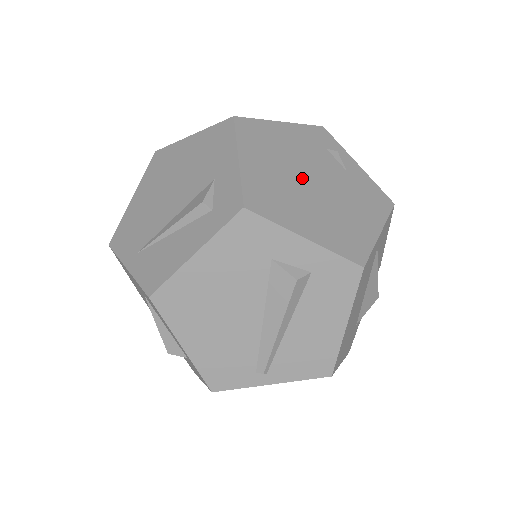
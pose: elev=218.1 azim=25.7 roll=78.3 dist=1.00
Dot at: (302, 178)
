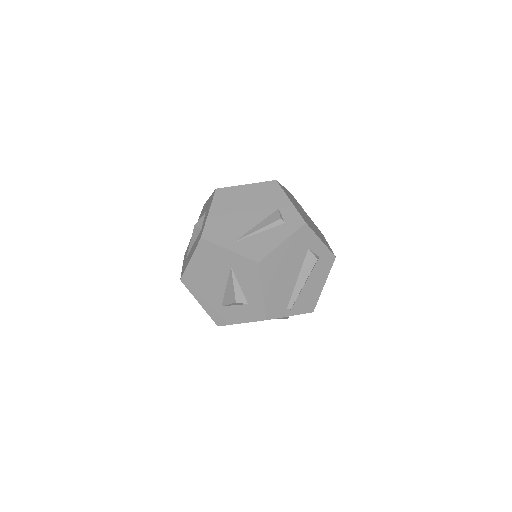
Dot at: (304, 215)
